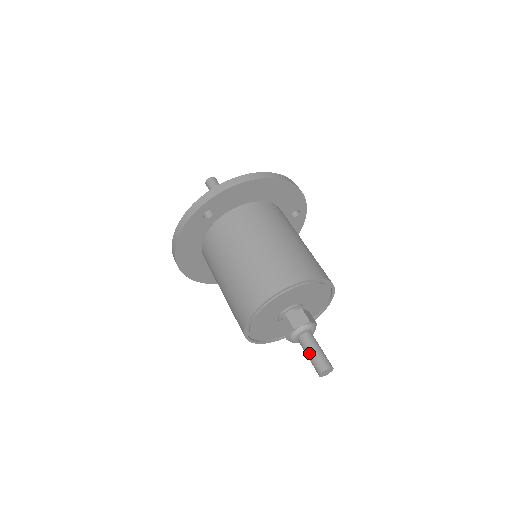
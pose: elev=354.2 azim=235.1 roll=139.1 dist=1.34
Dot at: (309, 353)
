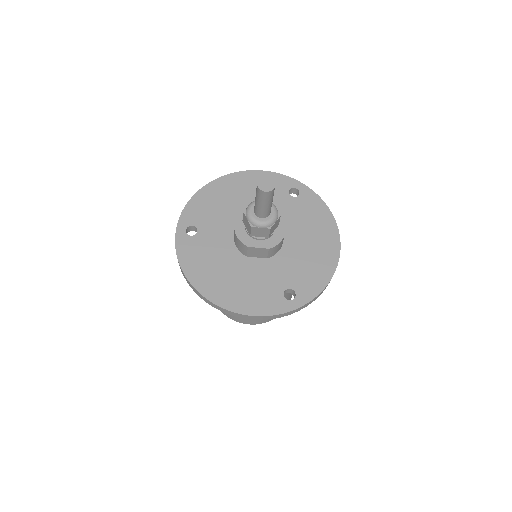
Dot at: occluded
